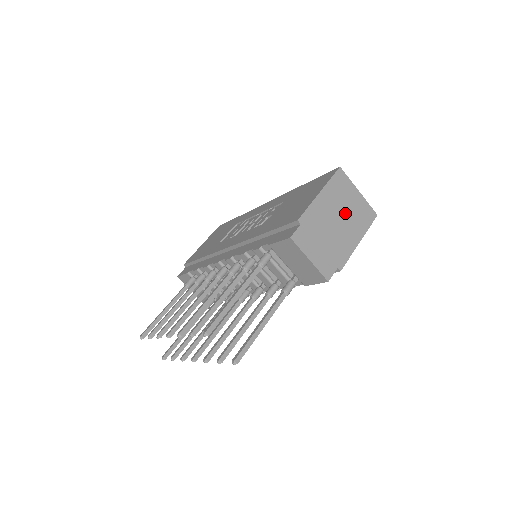
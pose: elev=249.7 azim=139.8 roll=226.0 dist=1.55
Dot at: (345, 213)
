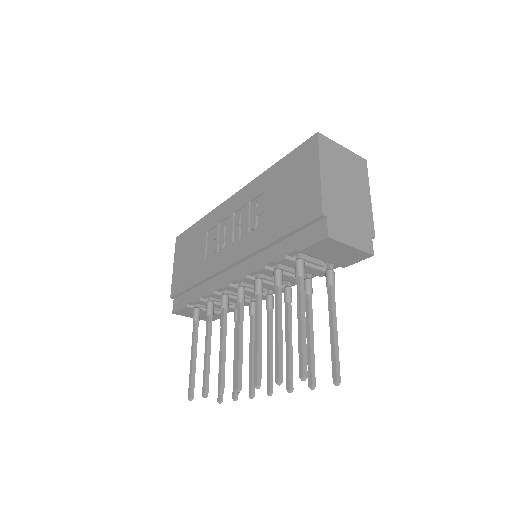
Dot at: (347, 177)
